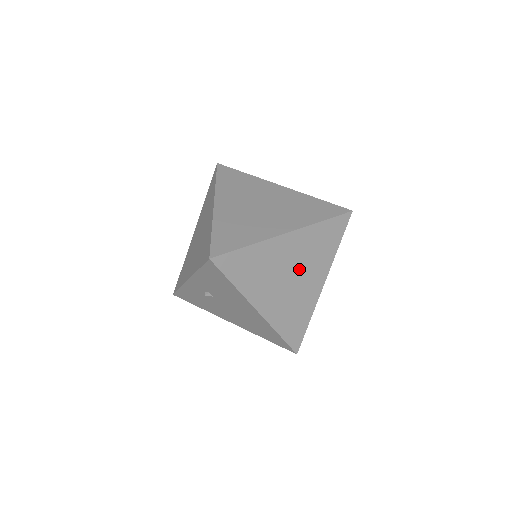
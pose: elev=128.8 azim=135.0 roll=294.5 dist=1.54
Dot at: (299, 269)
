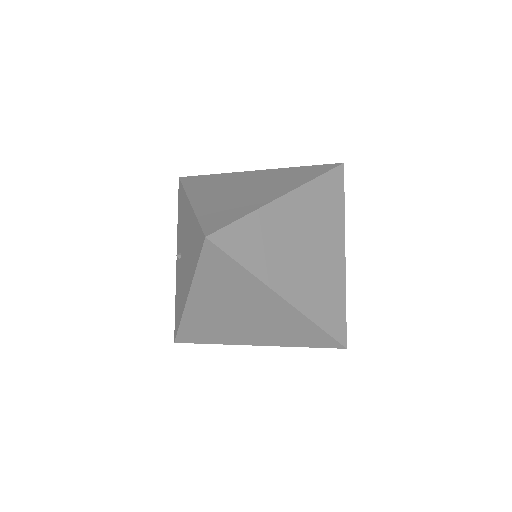
Dot at: (257, 185)
